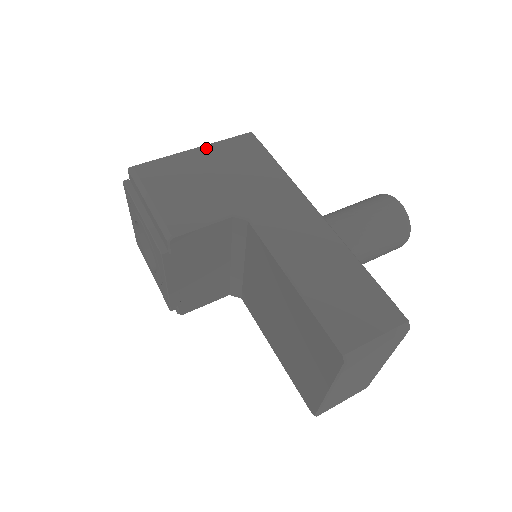
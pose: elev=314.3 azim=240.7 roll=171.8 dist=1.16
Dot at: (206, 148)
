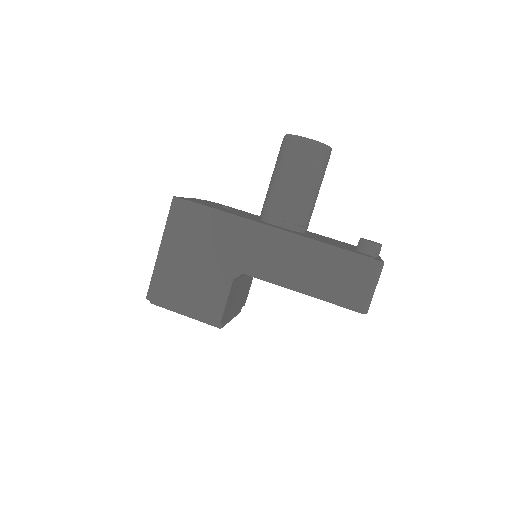
Dot at: (167, 242)
